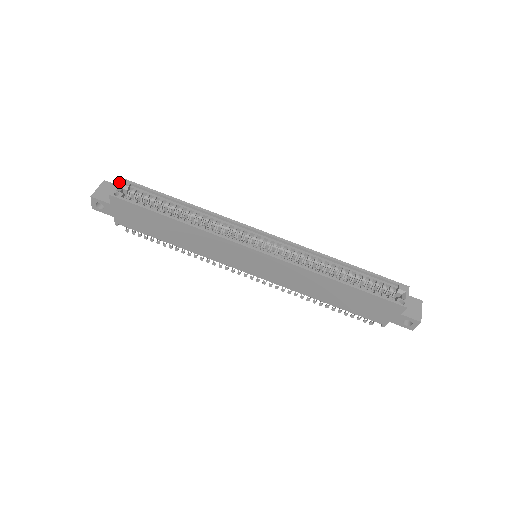
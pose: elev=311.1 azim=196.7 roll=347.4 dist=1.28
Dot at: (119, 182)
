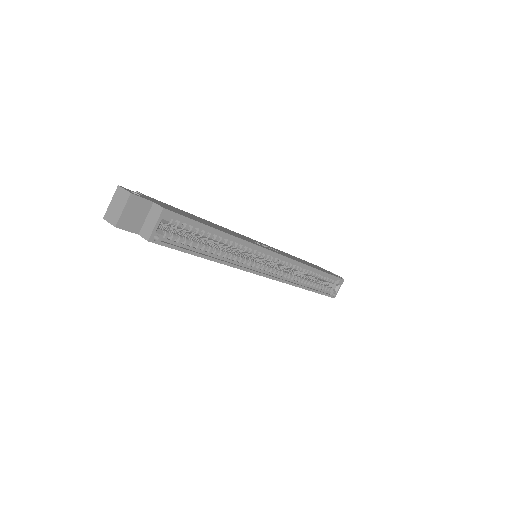
Dot at: (160, 217)
